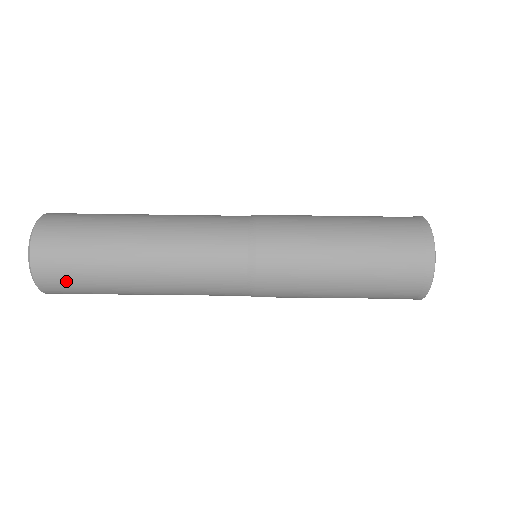
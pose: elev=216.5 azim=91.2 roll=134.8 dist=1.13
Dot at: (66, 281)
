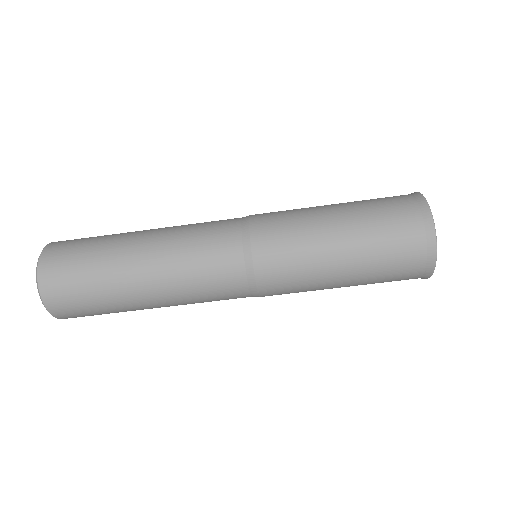
Dot at: (81, 312)
